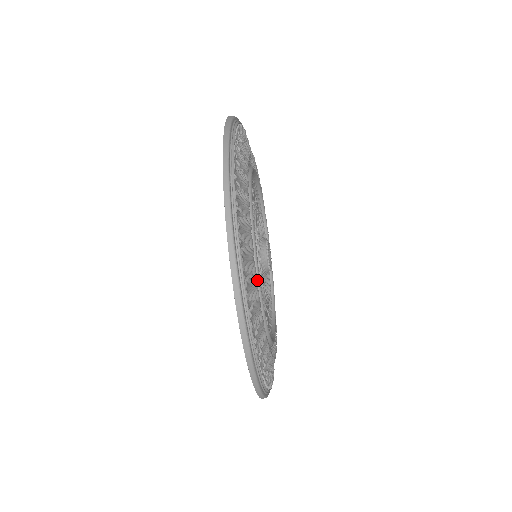
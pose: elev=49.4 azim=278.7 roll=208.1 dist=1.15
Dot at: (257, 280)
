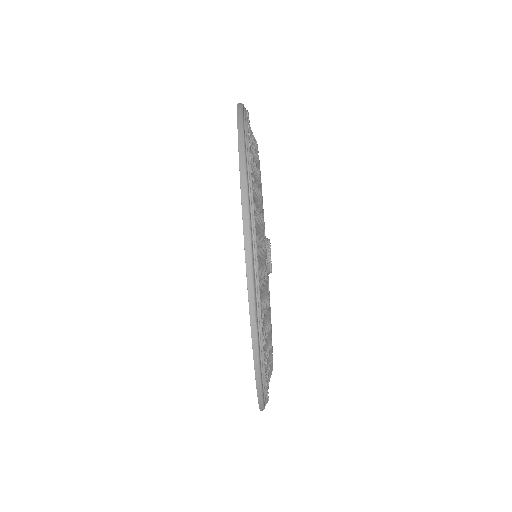
Dot at: occluded
